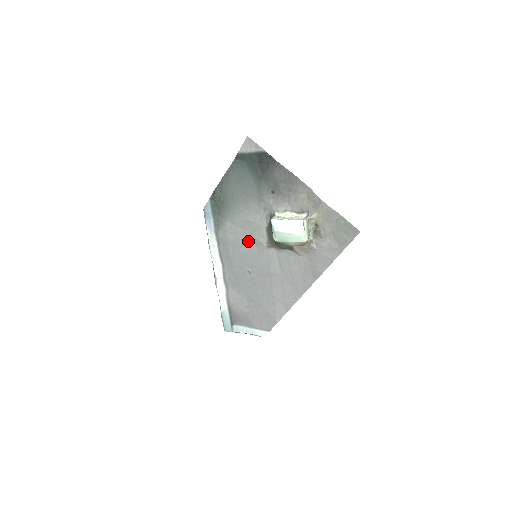
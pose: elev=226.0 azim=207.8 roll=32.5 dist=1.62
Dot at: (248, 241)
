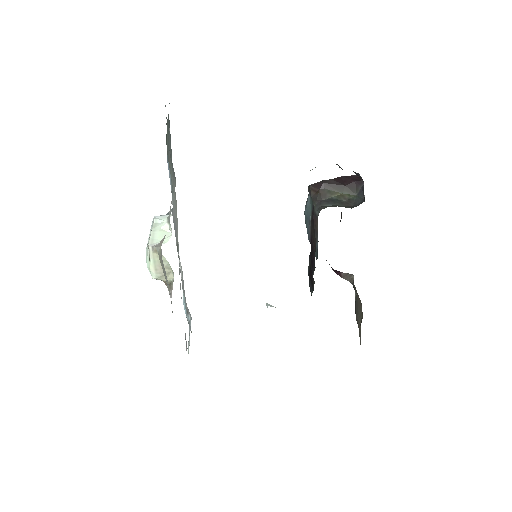
Dot at: occluded
